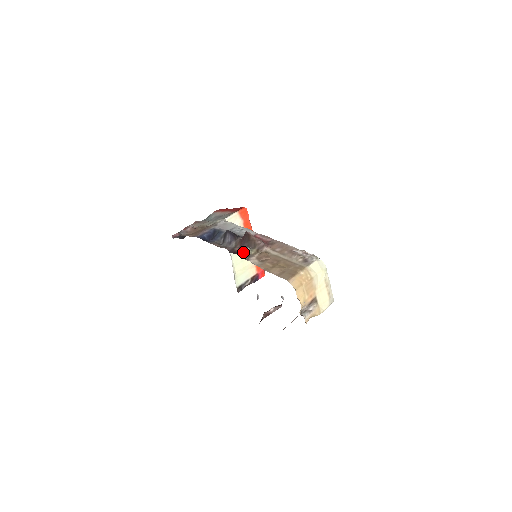
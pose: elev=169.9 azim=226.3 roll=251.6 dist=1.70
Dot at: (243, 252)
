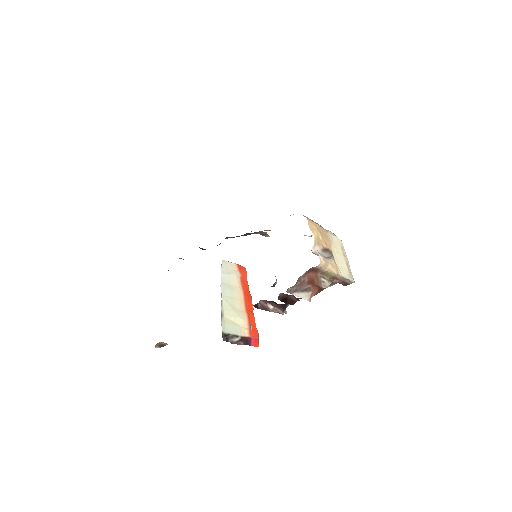
Dot at: occluded
